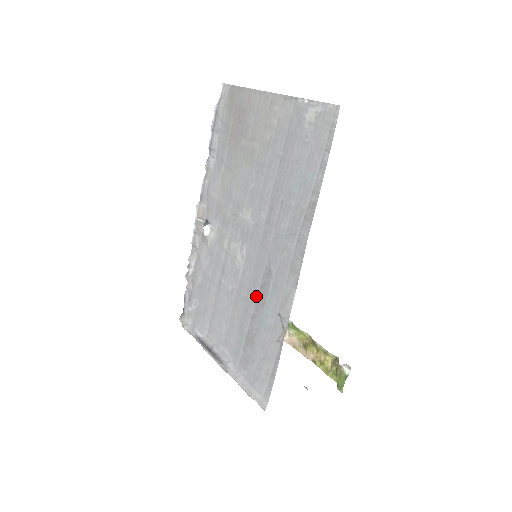
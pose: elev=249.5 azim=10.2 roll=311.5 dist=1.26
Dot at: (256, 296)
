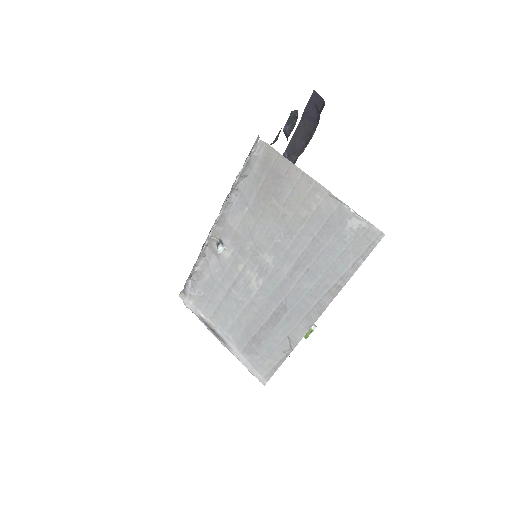
Dot at: (268, 317)
